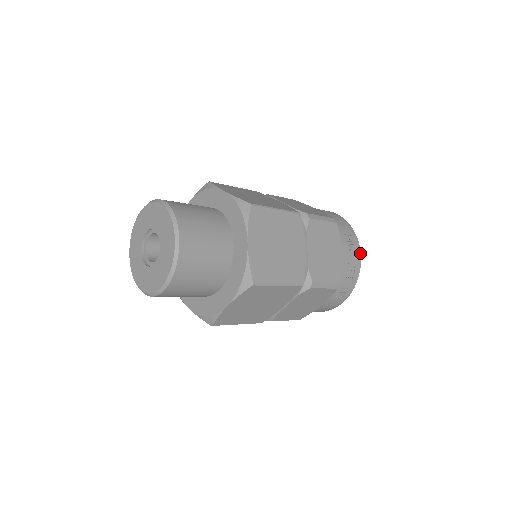
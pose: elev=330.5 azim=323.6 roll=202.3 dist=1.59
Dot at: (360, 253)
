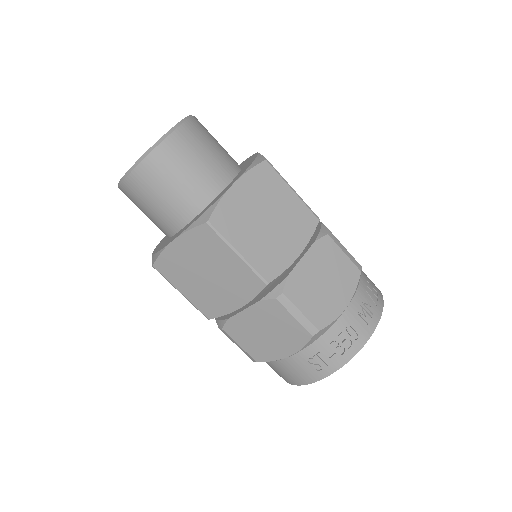
Dot at: (373, 331)
